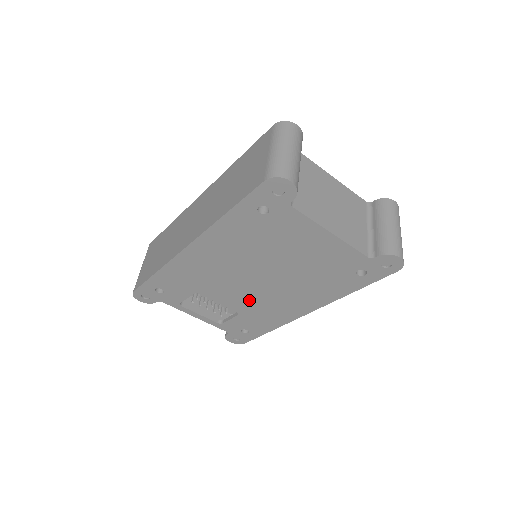
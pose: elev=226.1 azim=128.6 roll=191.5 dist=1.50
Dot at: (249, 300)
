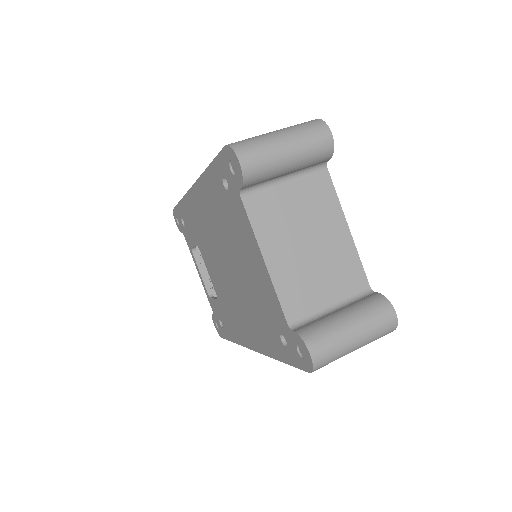
Dot at: (222, 288)
